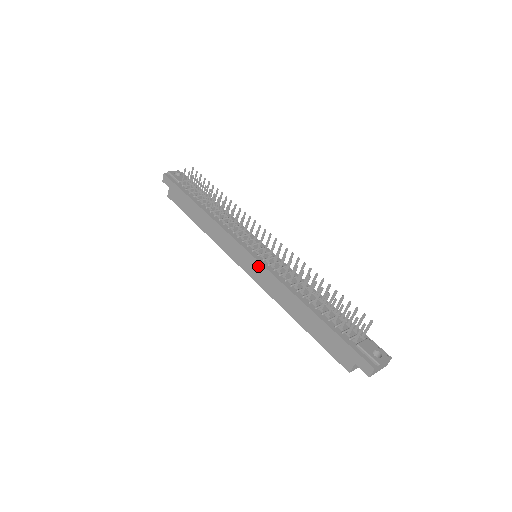
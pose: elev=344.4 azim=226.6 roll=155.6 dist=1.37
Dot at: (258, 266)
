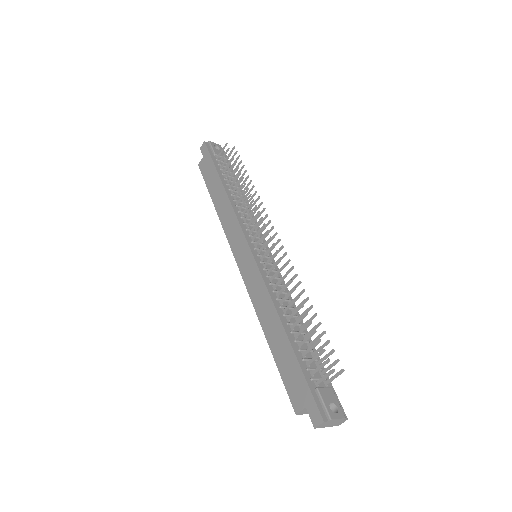
Dot at: (253, 266)
